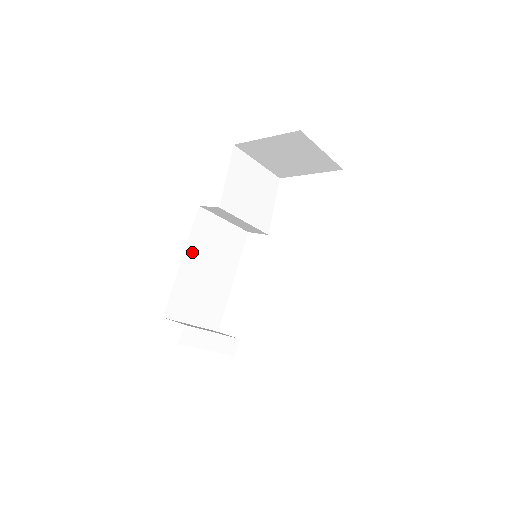
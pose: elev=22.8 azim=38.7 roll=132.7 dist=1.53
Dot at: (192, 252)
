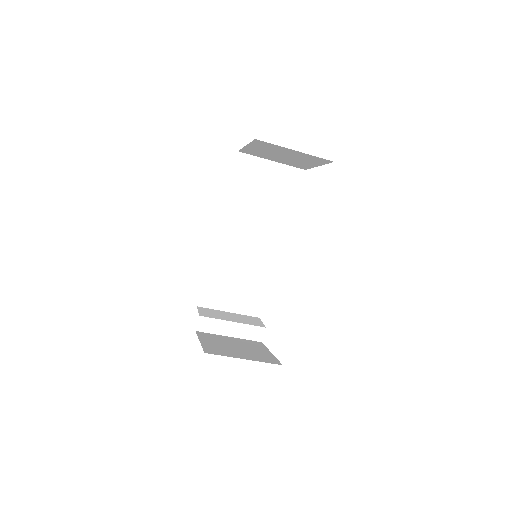
Dot at: (219, 250)
